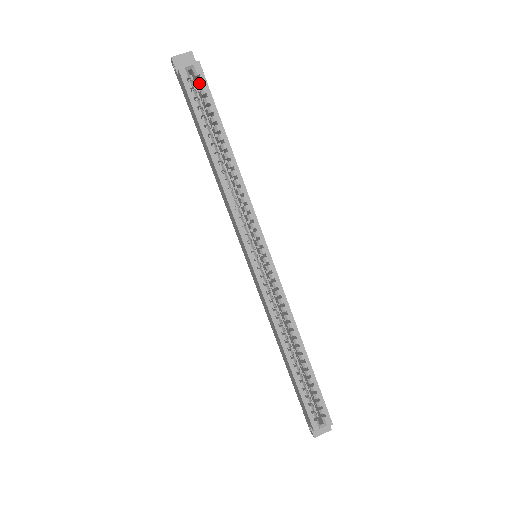
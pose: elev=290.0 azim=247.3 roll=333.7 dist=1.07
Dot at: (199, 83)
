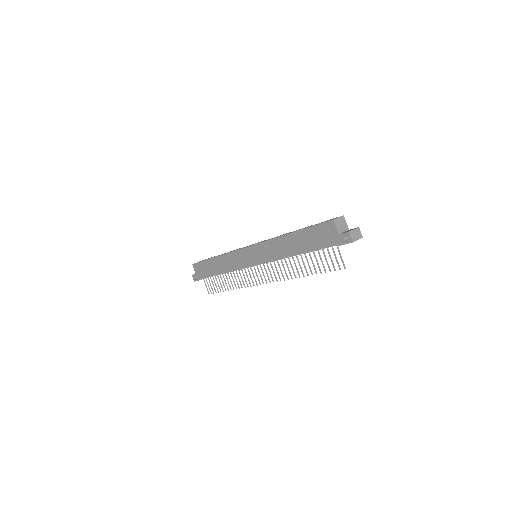
Dot at: occluded
